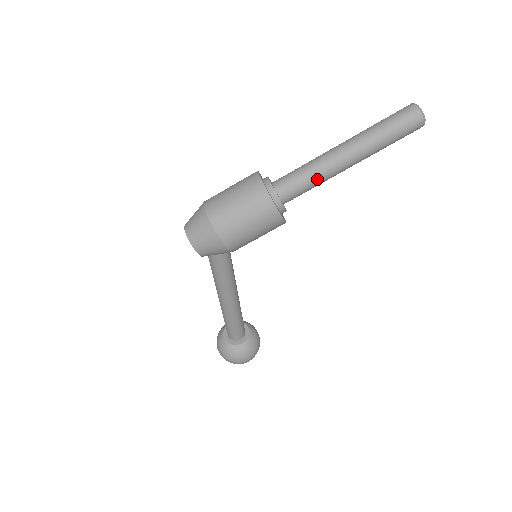
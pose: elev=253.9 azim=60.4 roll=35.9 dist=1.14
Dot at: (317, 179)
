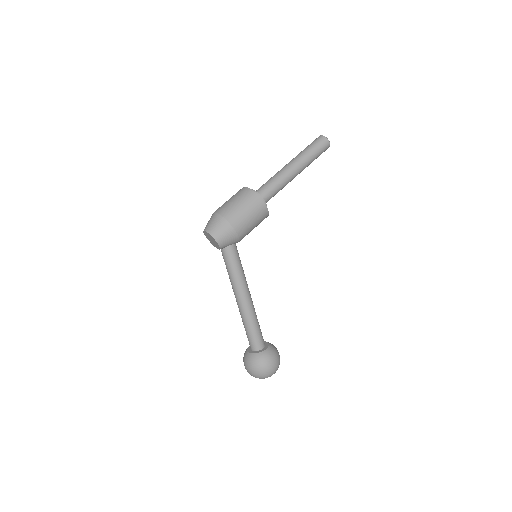
Dot at: (279, 182)
